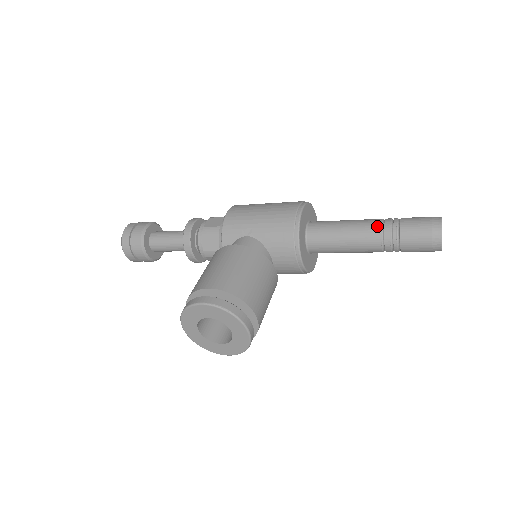
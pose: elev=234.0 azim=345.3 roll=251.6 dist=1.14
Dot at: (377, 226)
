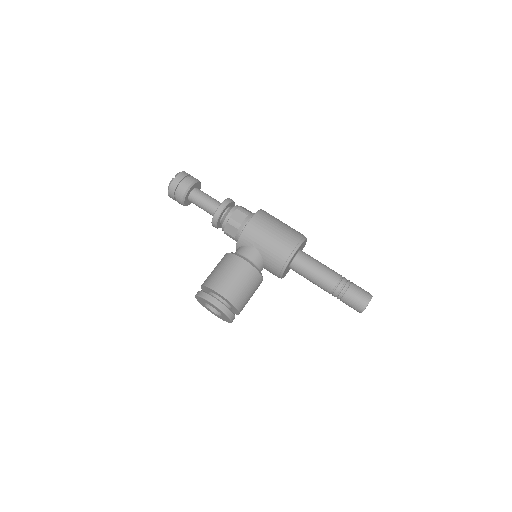
Dot at: (334, 284)
